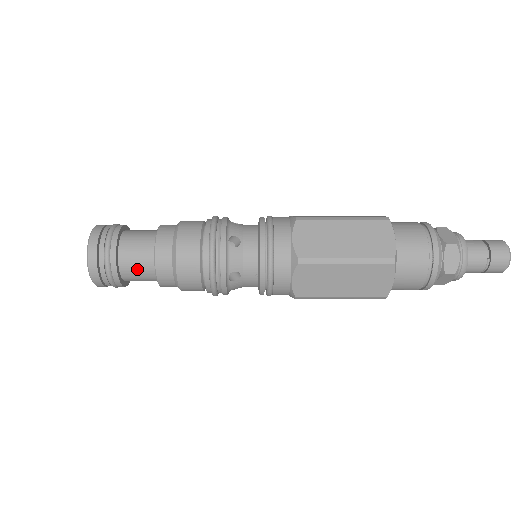
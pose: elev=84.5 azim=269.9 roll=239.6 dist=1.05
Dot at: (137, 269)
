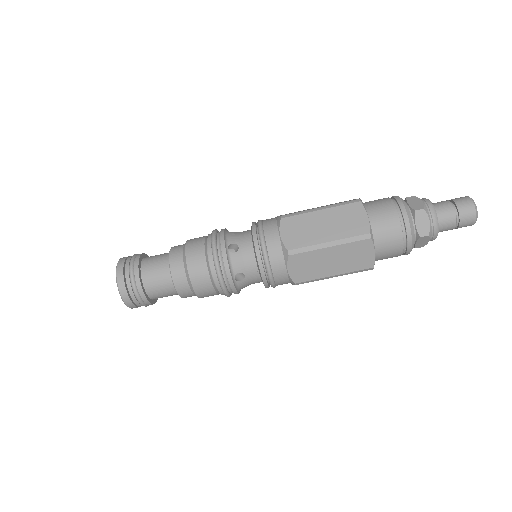
Dot at: (159, 288)
